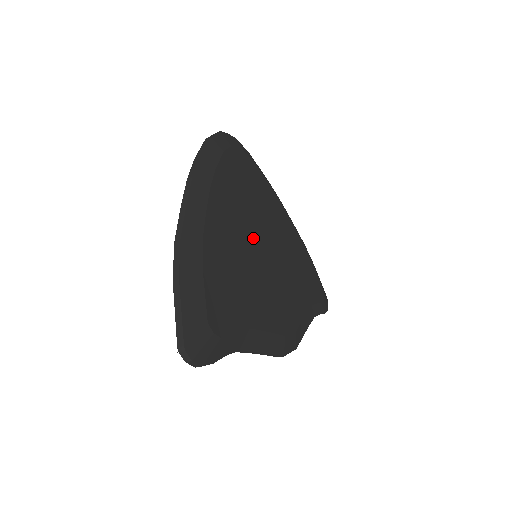
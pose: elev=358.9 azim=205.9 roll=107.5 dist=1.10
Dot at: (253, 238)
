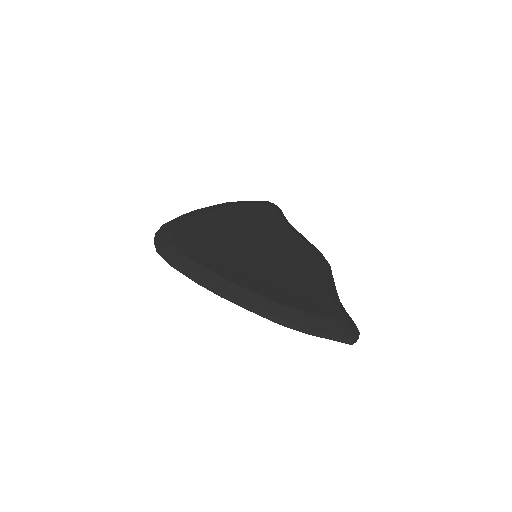
Dot at: (253, 257)
